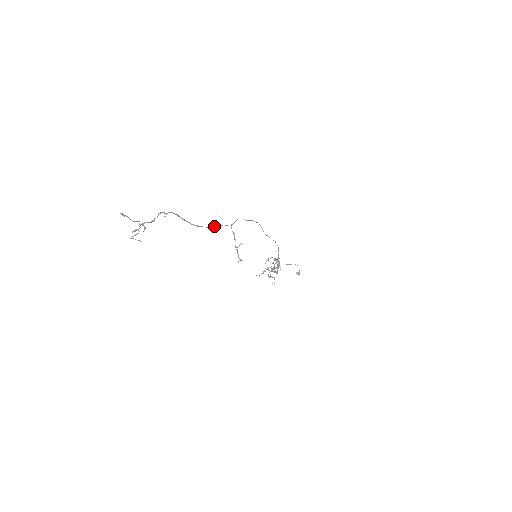
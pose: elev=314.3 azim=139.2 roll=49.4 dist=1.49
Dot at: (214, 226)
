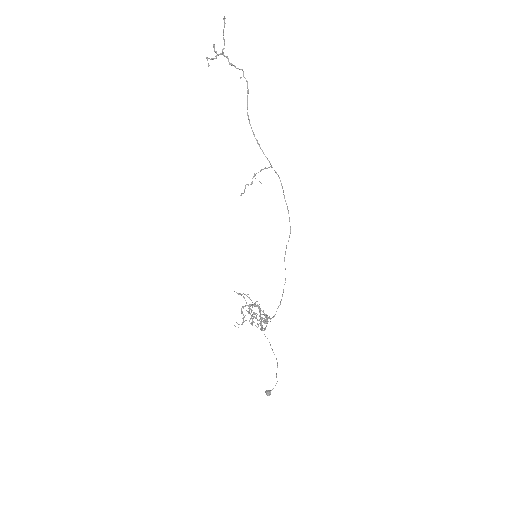
Dot at: (259, 144)
